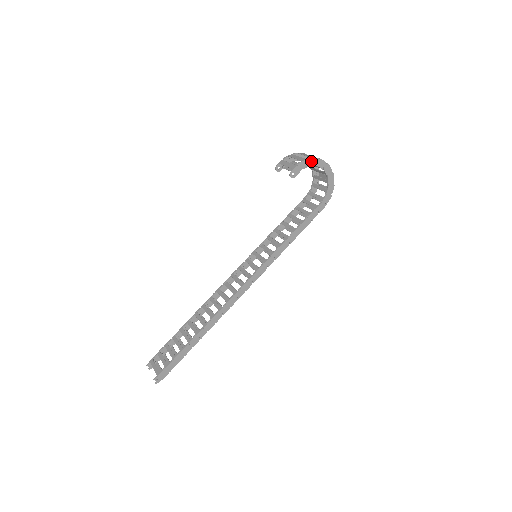
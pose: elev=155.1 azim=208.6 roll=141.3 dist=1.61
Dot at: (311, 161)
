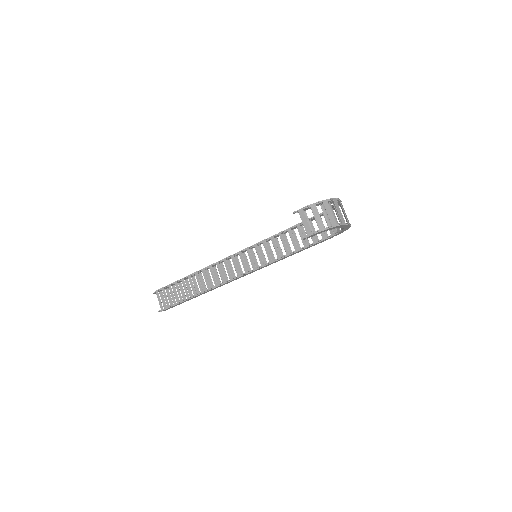
Dot at: (329, 229)
